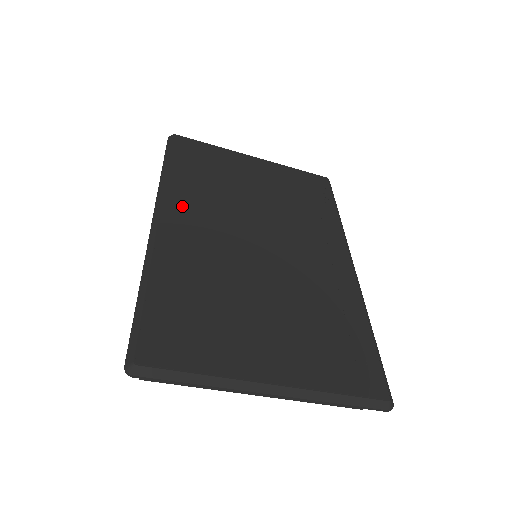
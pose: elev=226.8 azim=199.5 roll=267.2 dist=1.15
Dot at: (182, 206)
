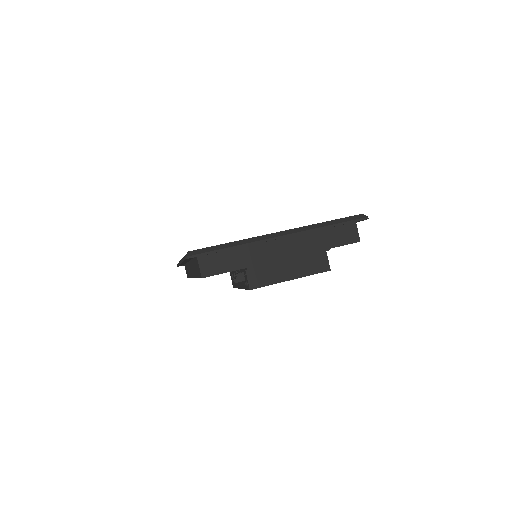
Dot at: occluded
